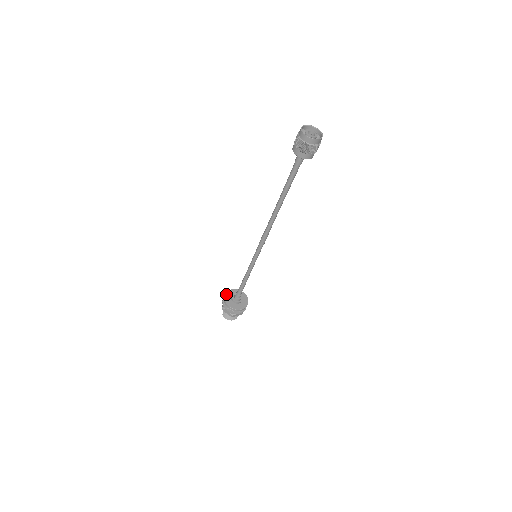
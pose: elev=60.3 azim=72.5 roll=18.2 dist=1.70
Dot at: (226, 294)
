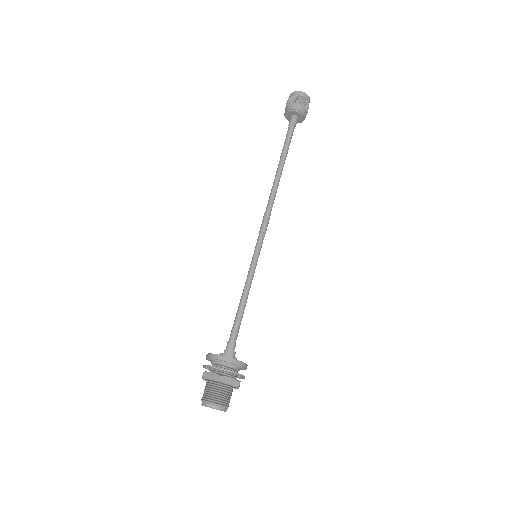
Dot at: occluded
